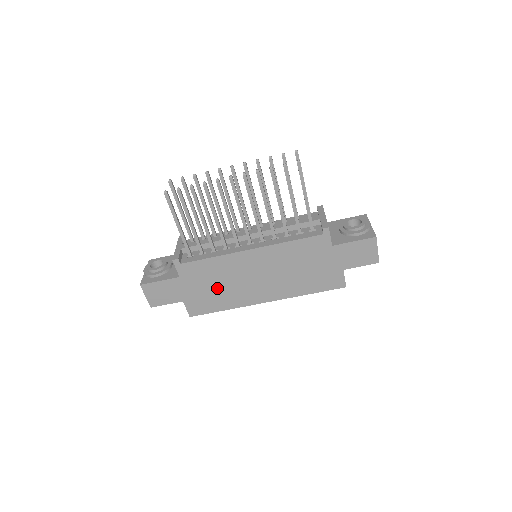
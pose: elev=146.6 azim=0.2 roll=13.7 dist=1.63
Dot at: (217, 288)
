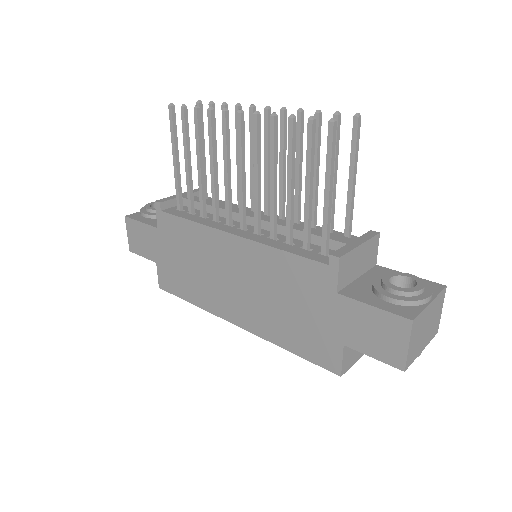
Dot at: (189, 267)
